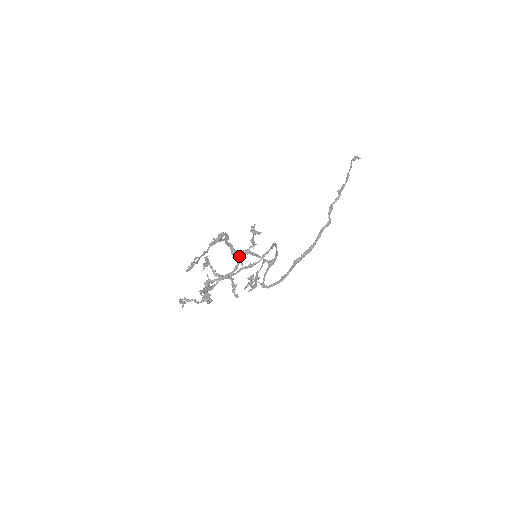
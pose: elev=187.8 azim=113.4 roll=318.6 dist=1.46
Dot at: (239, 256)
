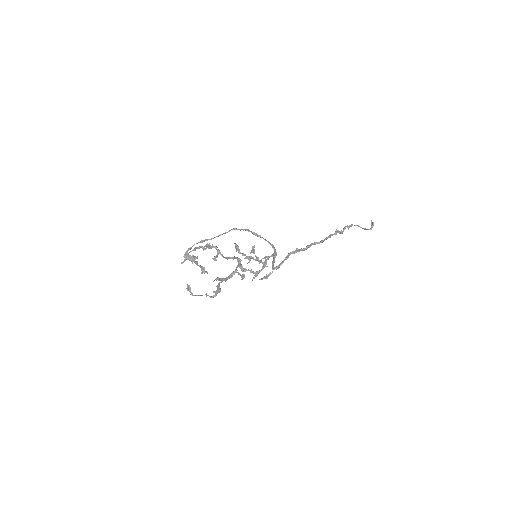
Dot at: (237, 258)
